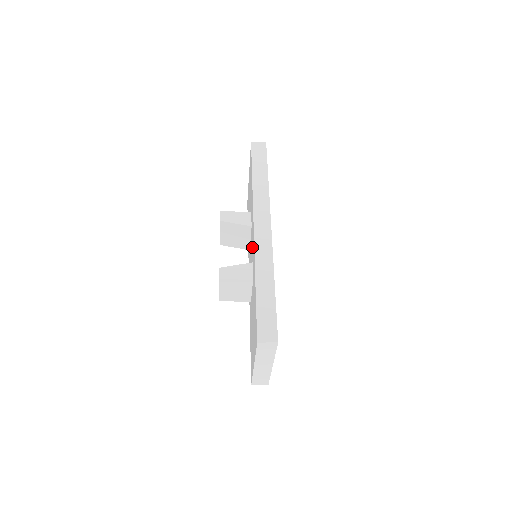
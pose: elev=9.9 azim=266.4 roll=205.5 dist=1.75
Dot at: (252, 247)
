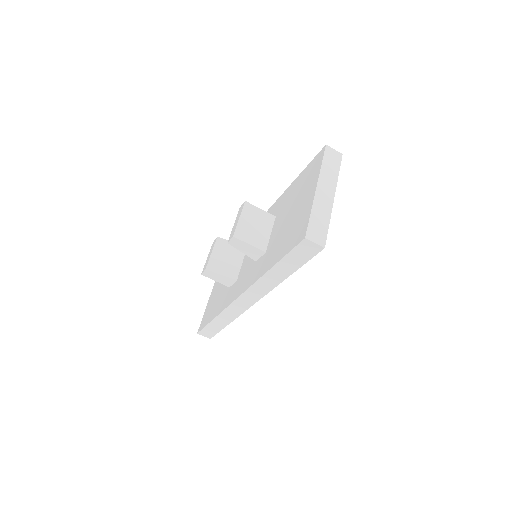
Dot at: occluded
